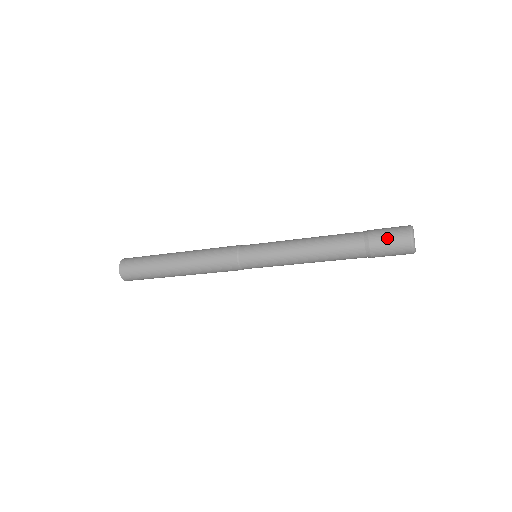
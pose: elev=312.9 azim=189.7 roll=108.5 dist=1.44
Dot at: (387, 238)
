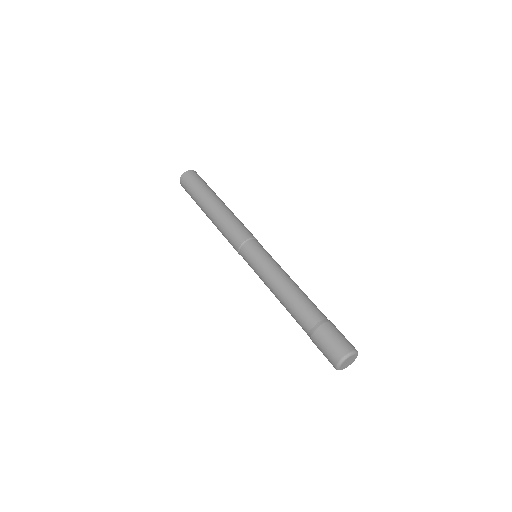
Dot at: (330, 340)
